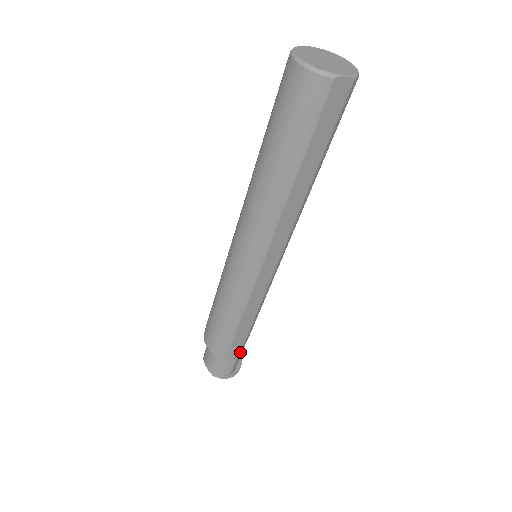
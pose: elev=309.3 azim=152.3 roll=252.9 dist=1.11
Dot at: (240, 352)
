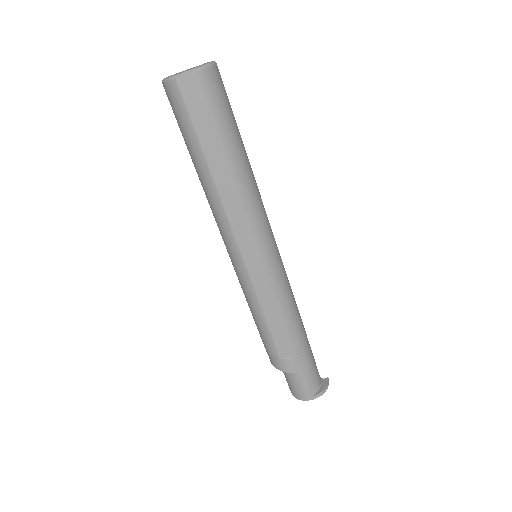
Dot at: (300, 365)
